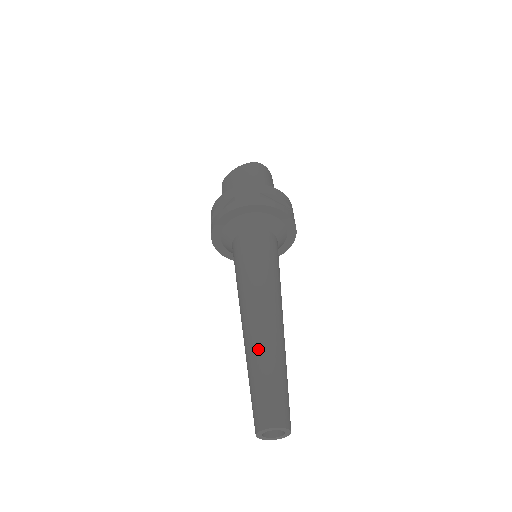
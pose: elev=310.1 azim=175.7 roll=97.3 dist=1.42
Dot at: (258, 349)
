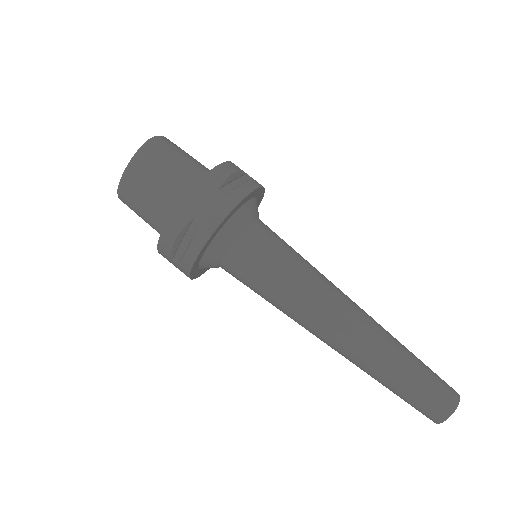
Dot at: (378, 357)
